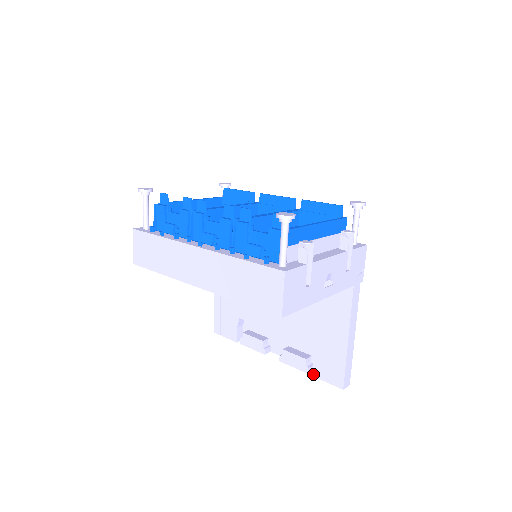
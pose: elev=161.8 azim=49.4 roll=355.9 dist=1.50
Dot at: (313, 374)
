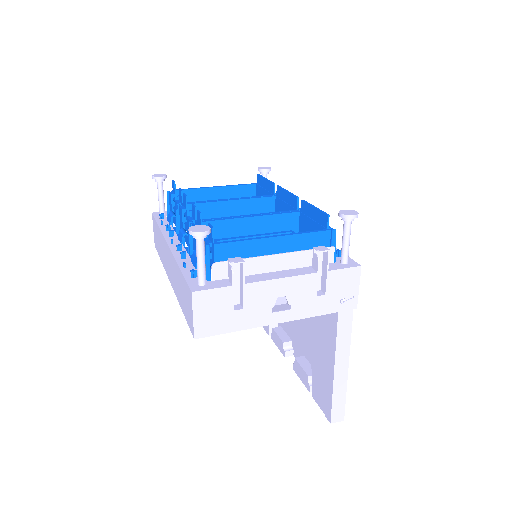
Dot at: (312, 395)
